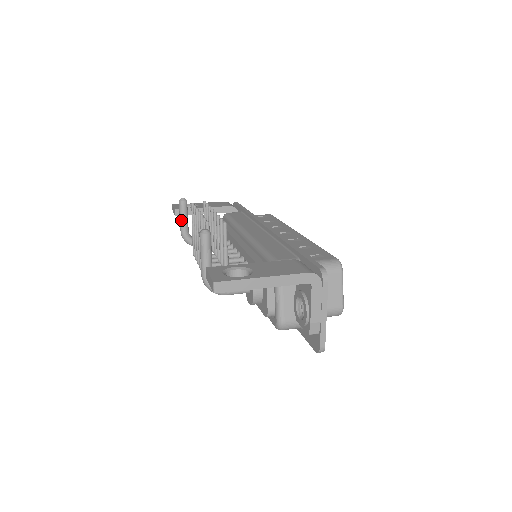
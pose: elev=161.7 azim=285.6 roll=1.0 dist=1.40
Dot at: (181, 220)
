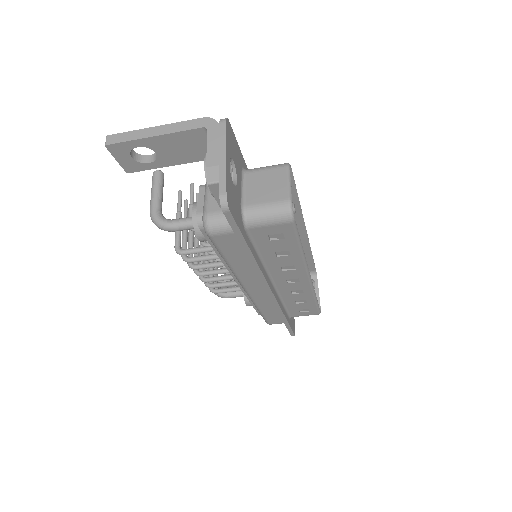
Dot at: occluded
